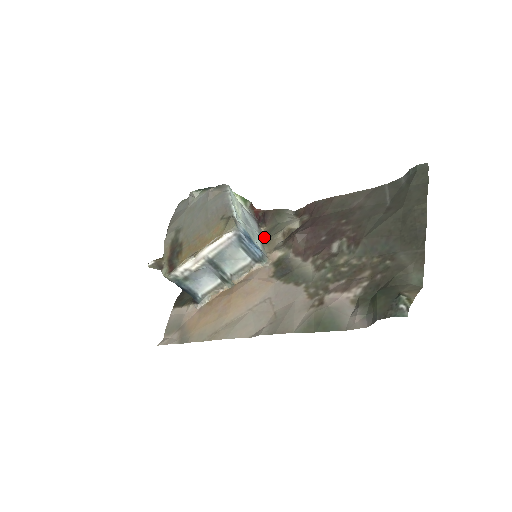
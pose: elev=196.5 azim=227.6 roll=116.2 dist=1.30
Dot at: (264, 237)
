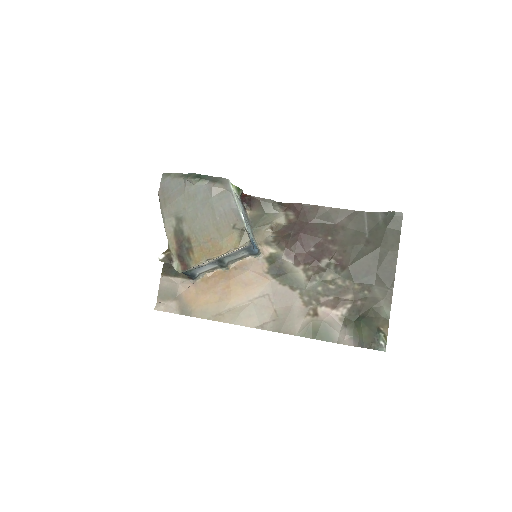
Dot at: (252, 224)
